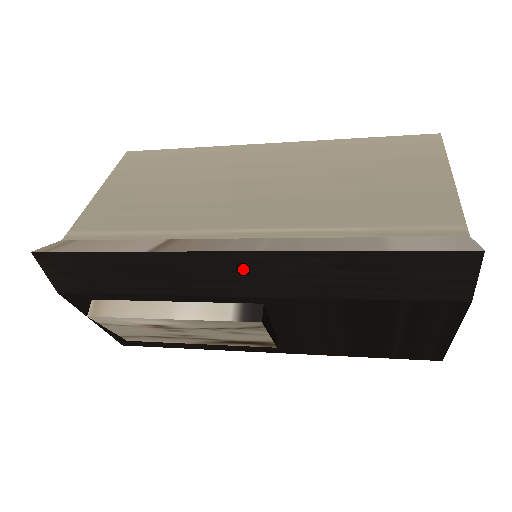
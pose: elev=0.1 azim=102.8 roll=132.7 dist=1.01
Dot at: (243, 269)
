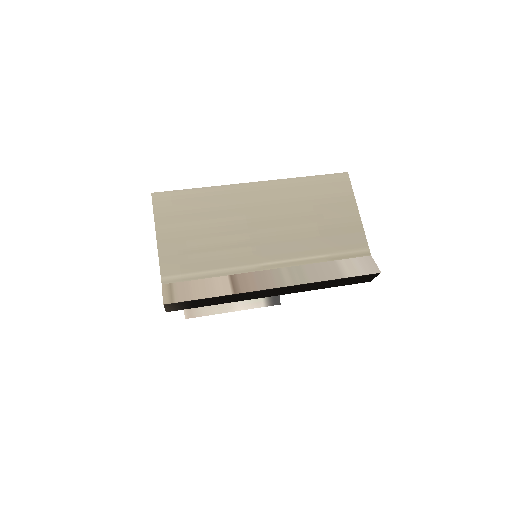
Dot at: (278, 291)
